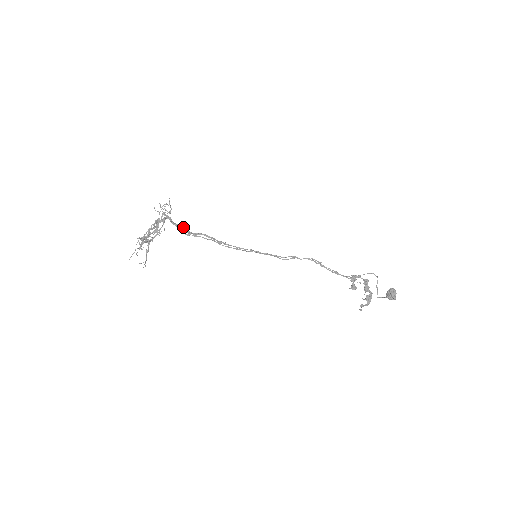
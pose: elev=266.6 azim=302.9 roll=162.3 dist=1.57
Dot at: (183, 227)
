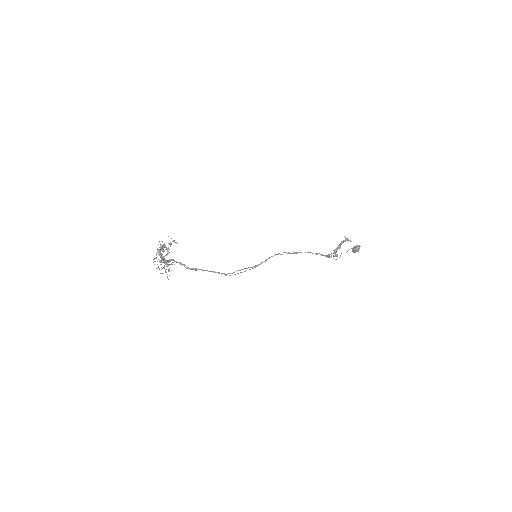
Dot at: (187, 267)
